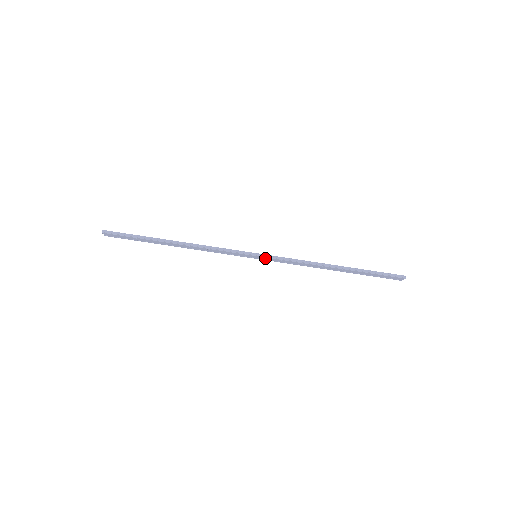
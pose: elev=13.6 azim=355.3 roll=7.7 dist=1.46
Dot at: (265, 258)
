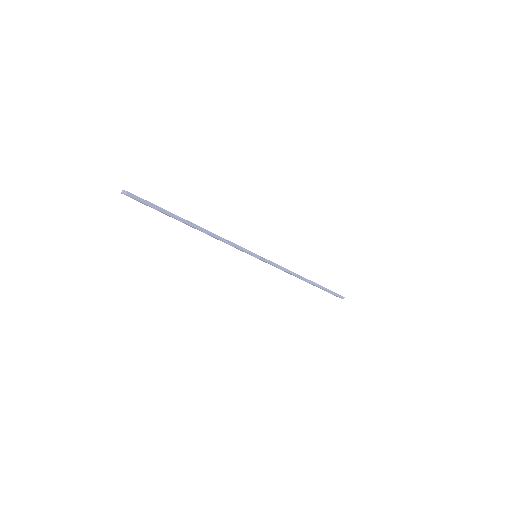
Dot at: (263, 260)
